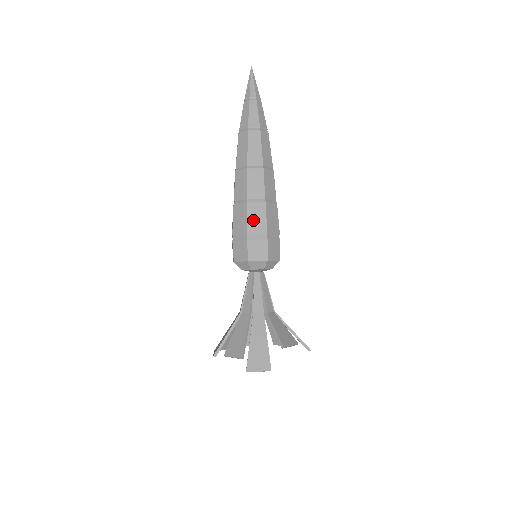
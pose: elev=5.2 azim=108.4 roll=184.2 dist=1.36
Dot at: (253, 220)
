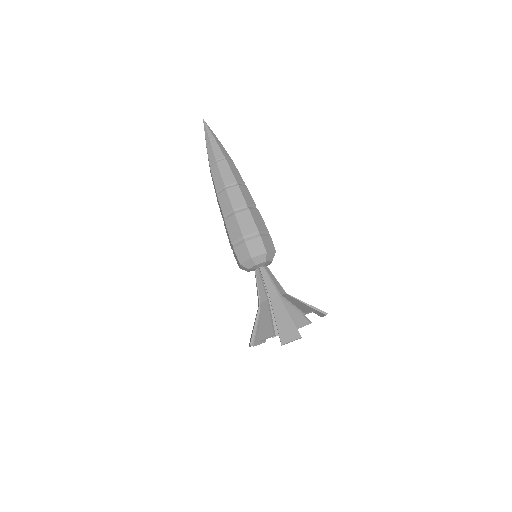
Dot at: (244, 225)
